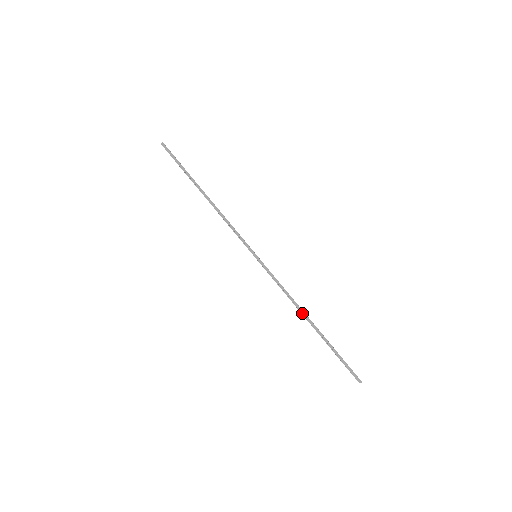
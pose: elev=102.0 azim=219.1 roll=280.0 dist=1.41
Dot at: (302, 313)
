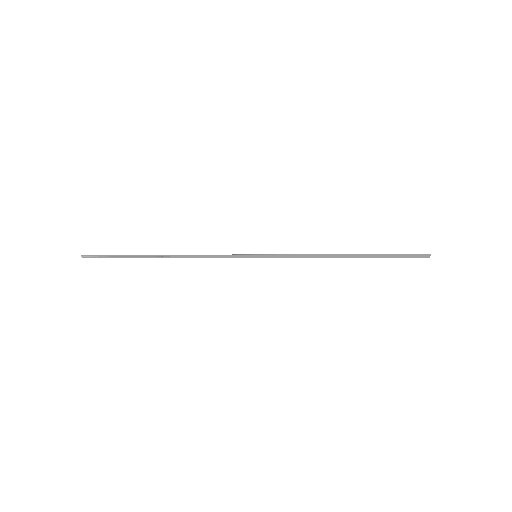
Dot at: (336, 257)
